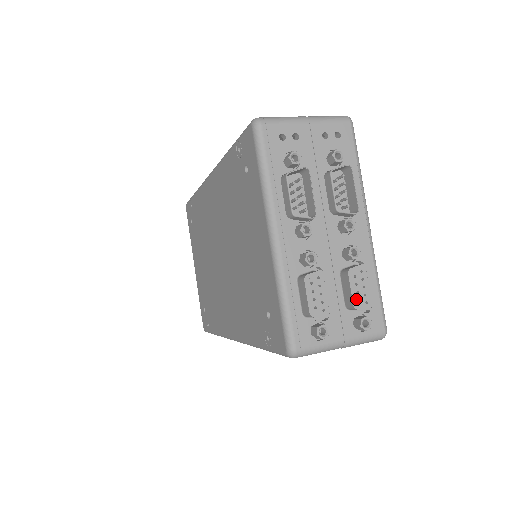
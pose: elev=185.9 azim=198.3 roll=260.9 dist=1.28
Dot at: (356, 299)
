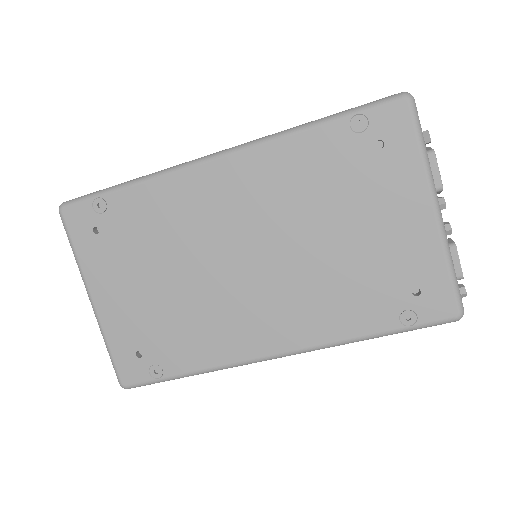
Dot at: occluded
